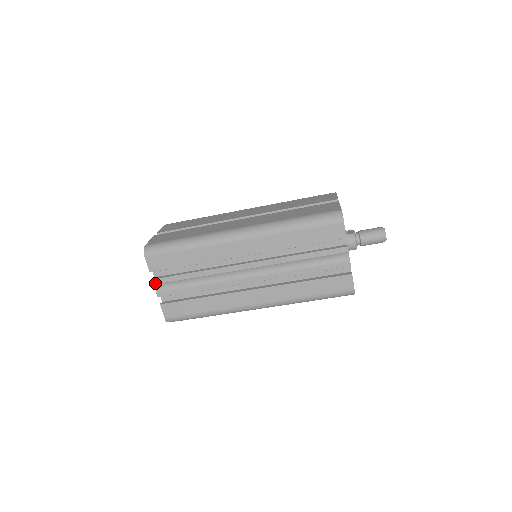
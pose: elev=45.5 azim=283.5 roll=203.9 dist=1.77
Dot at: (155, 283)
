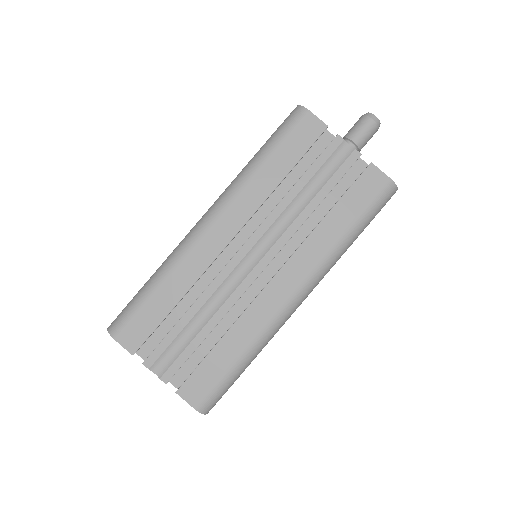
Dot at: (149, 366)
